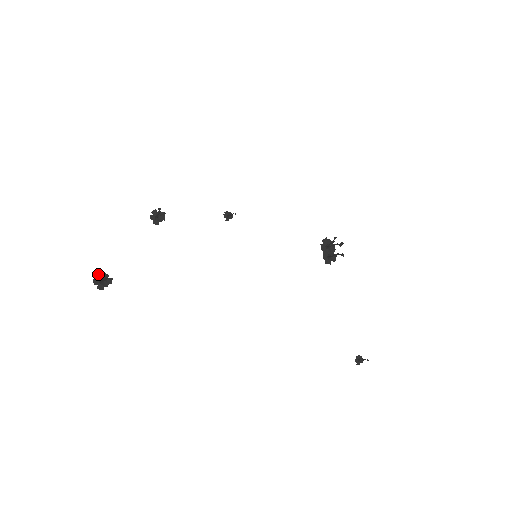
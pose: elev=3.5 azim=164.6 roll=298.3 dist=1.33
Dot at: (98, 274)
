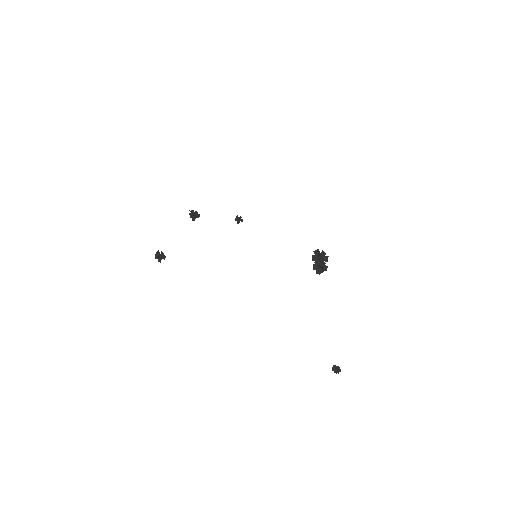
Dot at: (158, 252)
